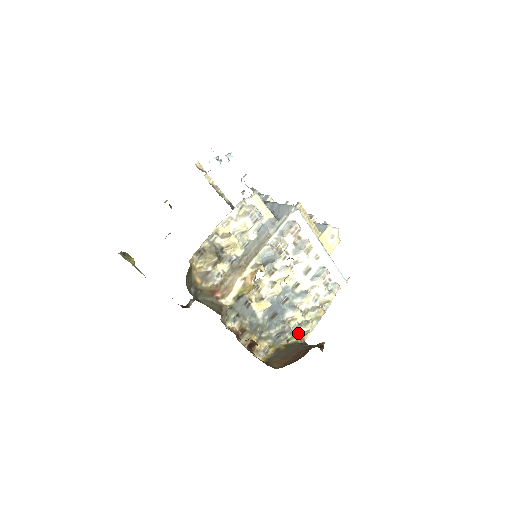
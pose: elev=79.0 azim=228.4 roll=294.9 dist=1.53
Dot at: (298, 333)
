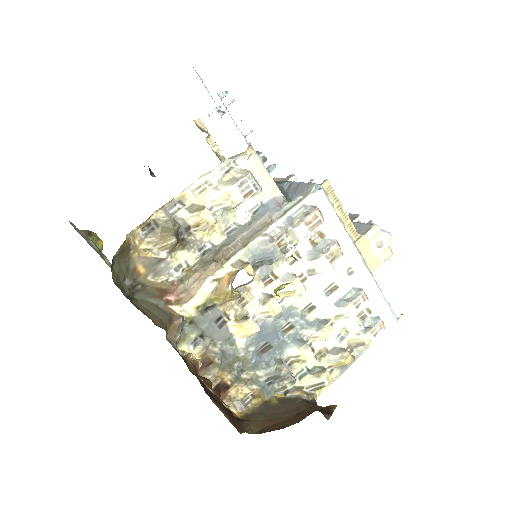
Dot at: (305, 384)
